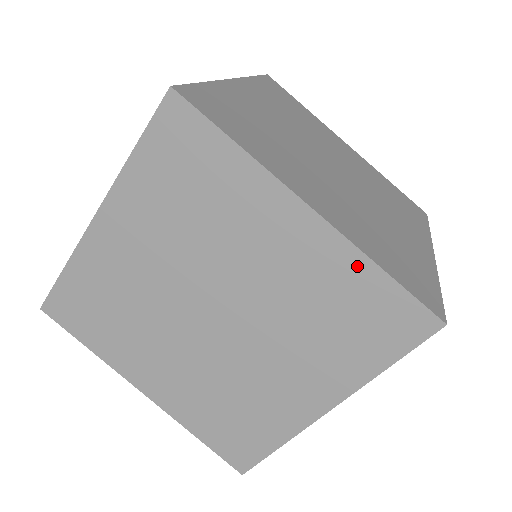
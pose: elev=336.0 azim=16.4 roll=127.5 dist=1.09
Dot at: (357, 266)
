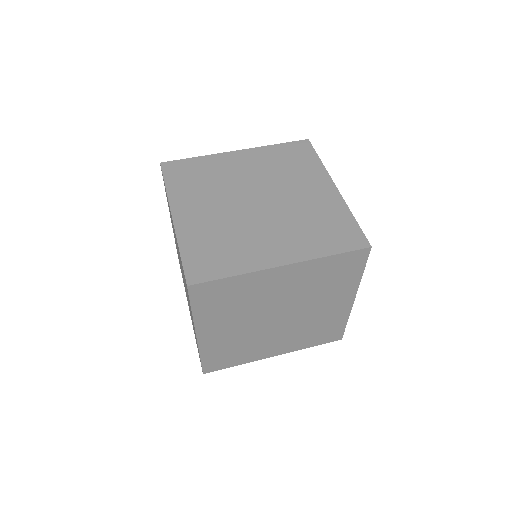
Dot at: (319, 263)
